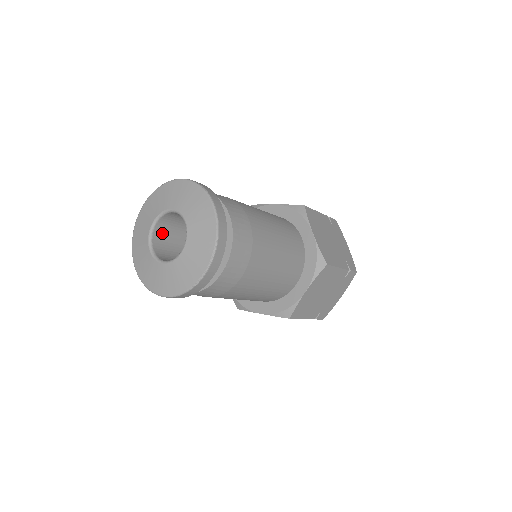
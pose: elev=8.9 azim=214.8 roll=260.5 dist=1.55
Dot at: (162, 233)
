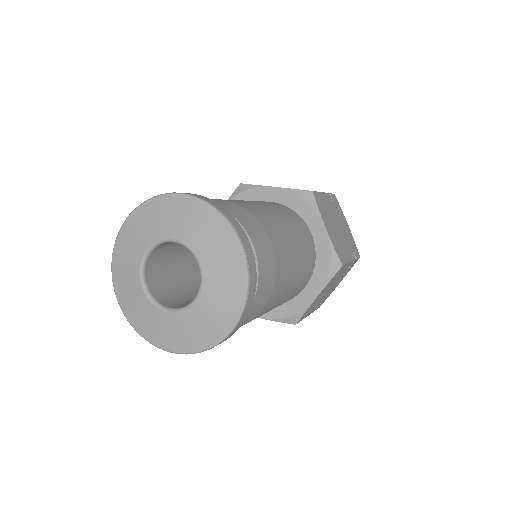
Dot at: occluded
